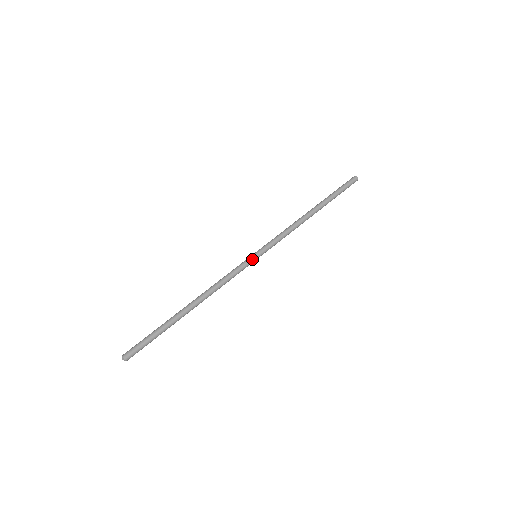
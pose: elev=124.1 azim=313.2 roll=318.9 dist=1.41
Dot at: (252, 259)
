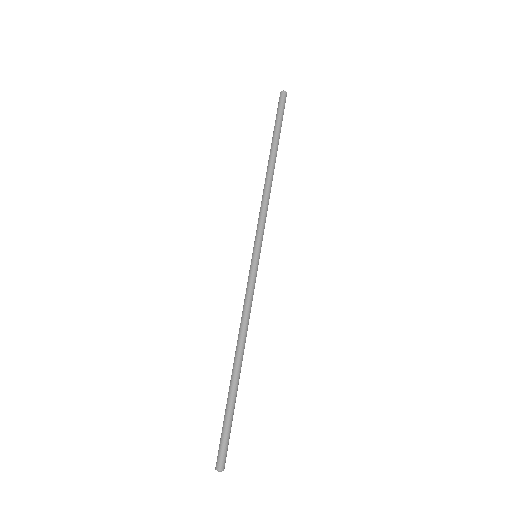
Dot at: (253, 263)
